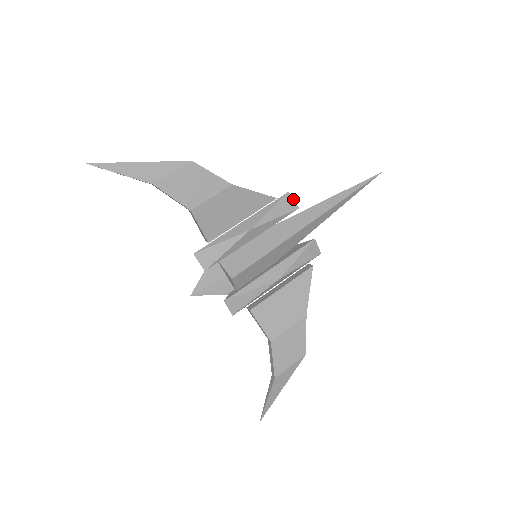
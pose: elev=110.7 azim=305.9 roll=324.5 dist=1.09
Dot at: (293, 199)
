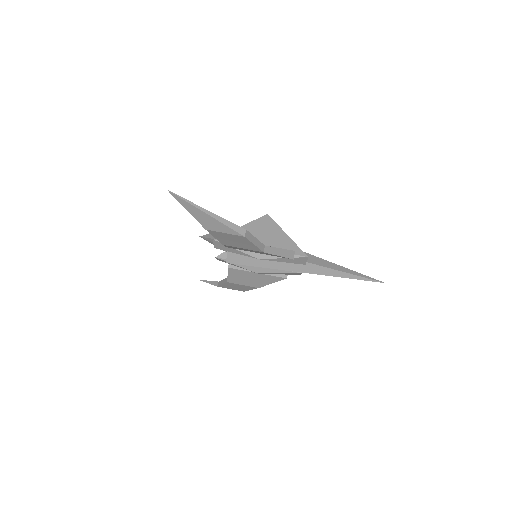
Dot at: occluded
